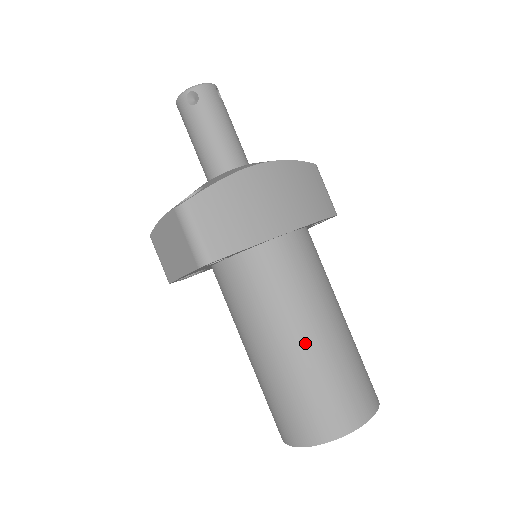
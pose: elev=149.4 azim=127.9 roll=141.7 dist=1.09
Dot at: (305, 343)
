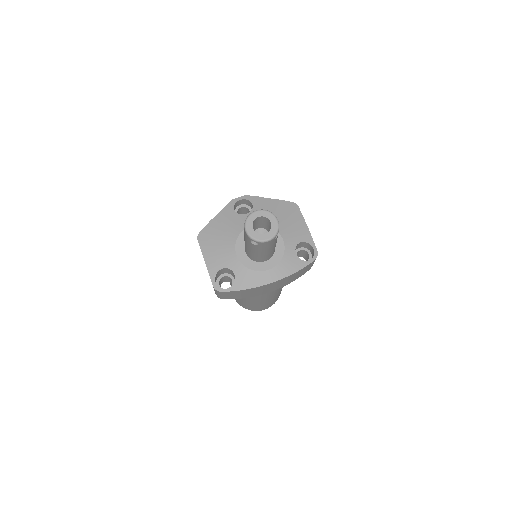
Dot at: (254, 303)
